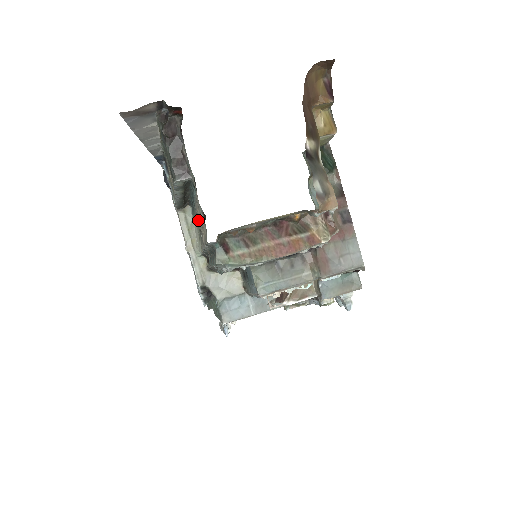
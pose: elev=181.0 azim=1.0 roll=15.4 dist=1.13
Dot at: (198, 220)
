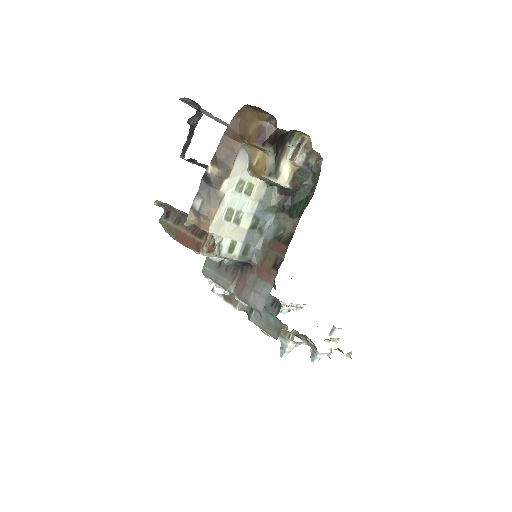
Dot at: occluded
